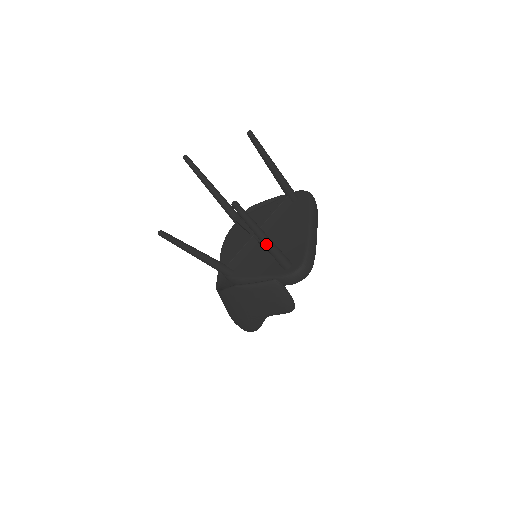
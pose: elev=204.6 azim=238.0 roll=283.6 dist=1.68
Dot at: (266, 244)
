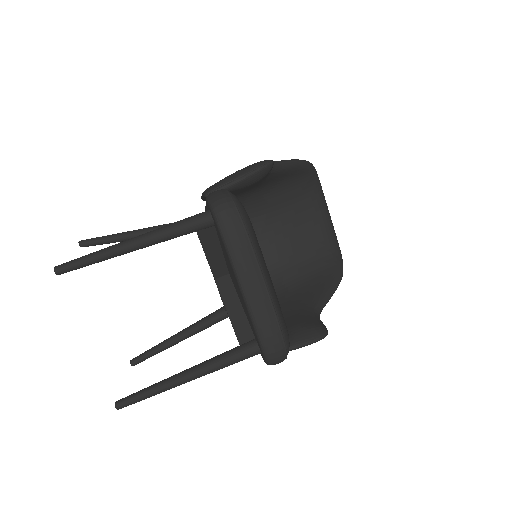
Dot at: occluded
